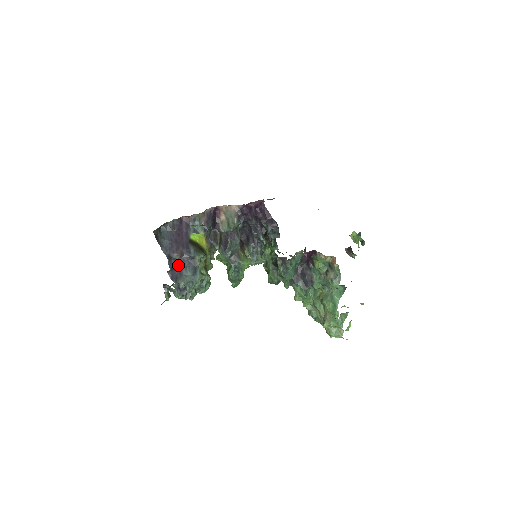
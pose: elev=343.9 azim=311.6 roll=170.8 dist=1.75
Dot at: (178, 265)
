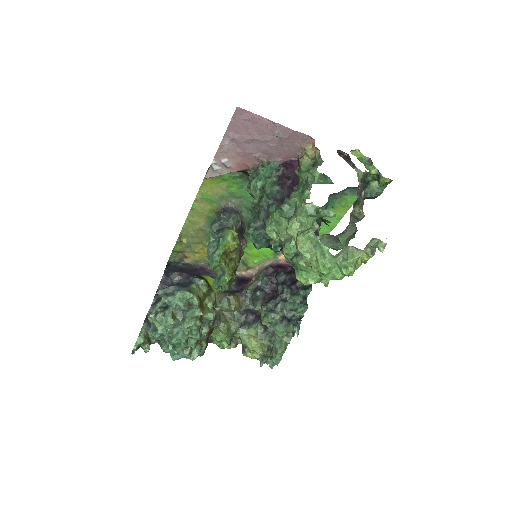
Dot at: occluded
